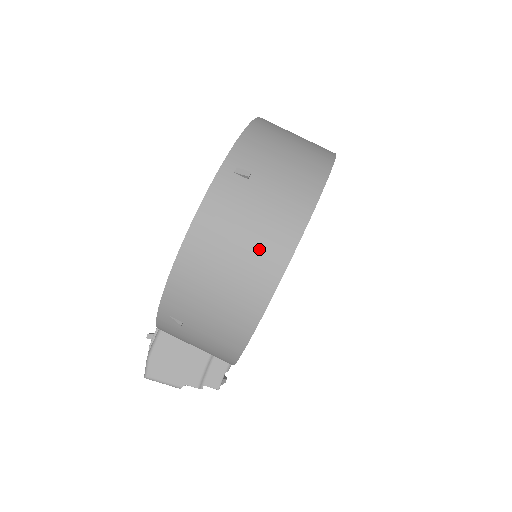
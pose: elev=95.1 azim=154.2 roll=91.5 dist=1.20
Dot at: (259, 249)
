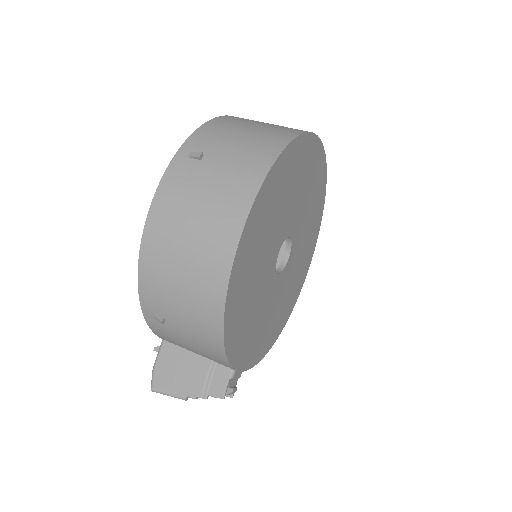
Dot at: (212, 223)
